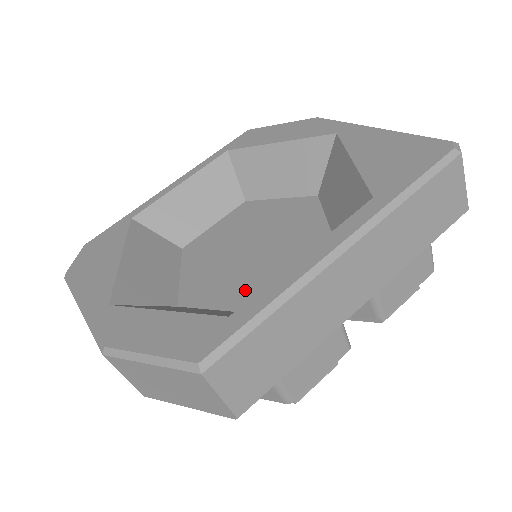
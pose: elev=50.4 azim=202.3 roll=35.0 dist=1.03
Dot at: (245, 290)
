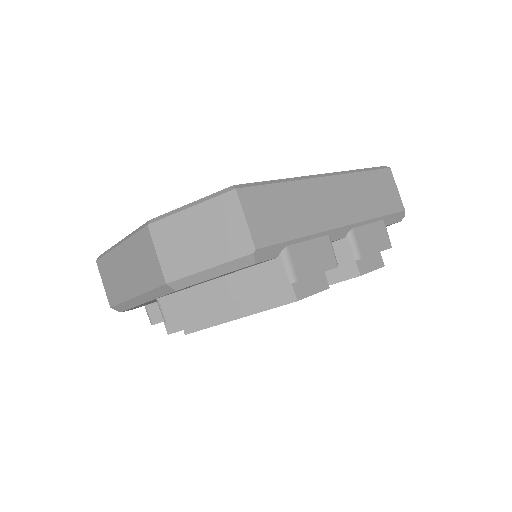
Dot at: occluded
